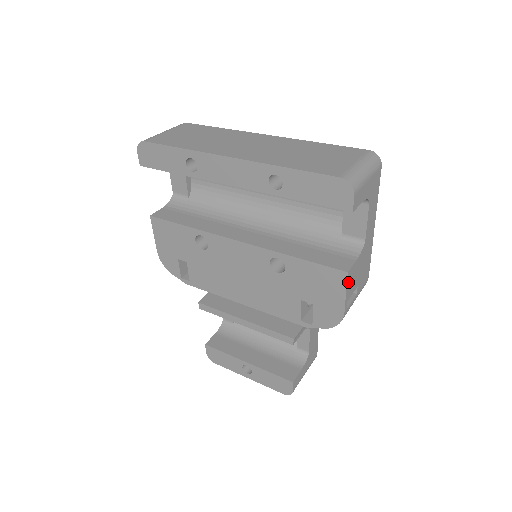
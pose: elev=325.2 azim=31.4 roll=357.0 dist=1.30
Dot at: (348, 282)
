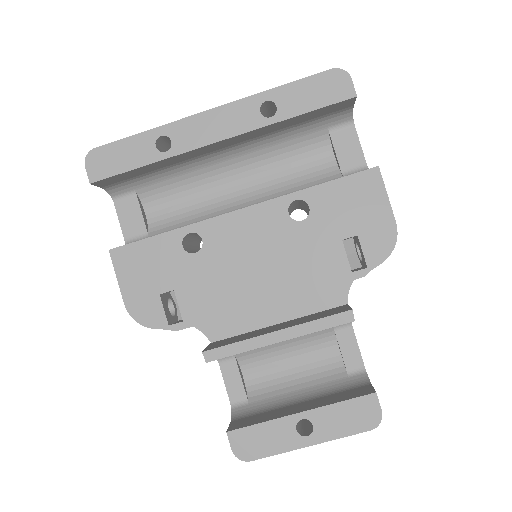
Dot at: (382, 183)
